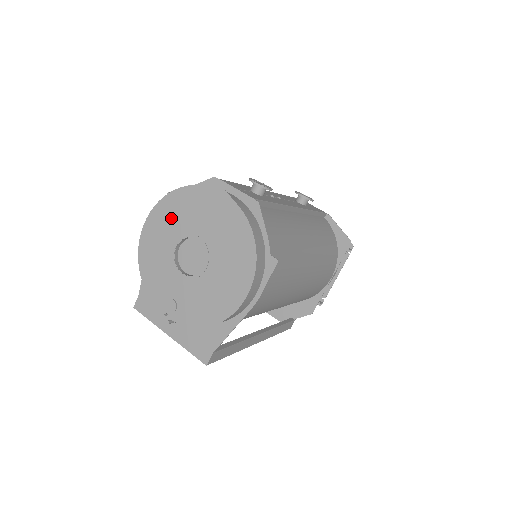
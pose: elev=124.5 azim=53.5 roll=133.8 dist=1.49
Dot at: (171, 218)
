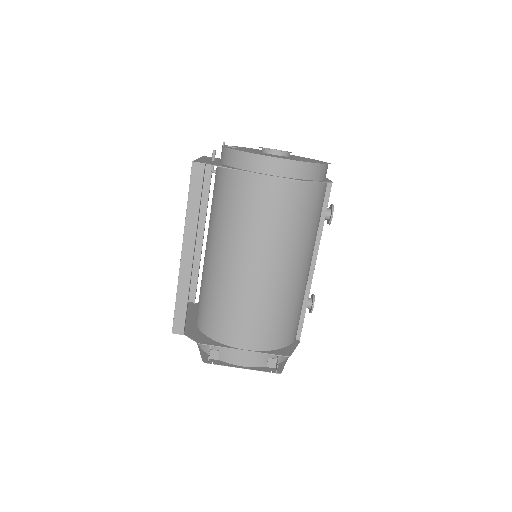
Dot at: occluded
